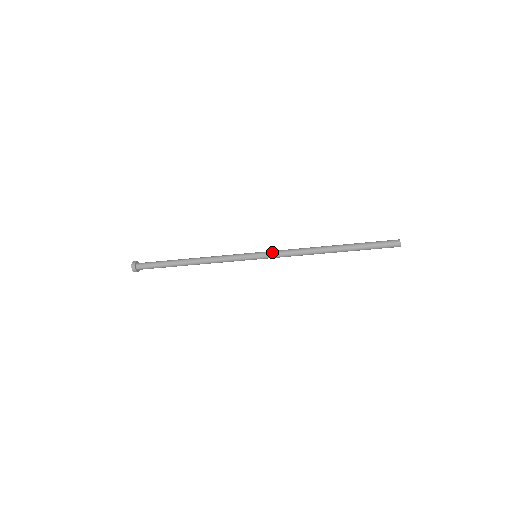
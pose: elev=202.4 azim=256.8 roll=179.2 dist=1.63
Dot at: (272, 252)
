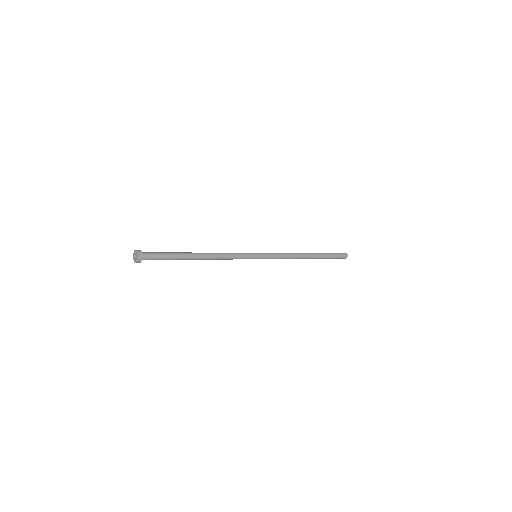
Dot at: (271, 256)
